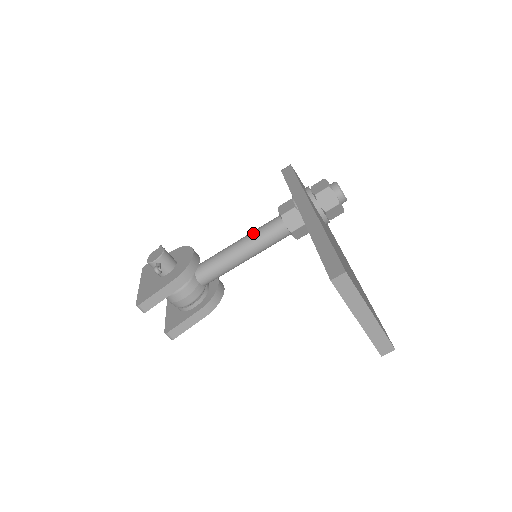
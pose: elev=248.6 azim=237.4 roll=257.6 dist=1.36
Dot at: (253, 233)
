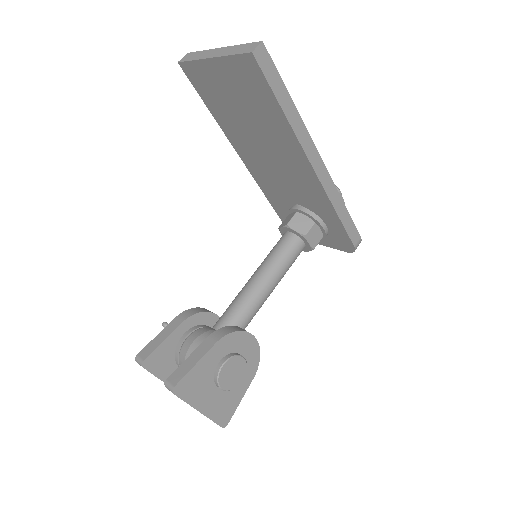
Dot at: occluded
